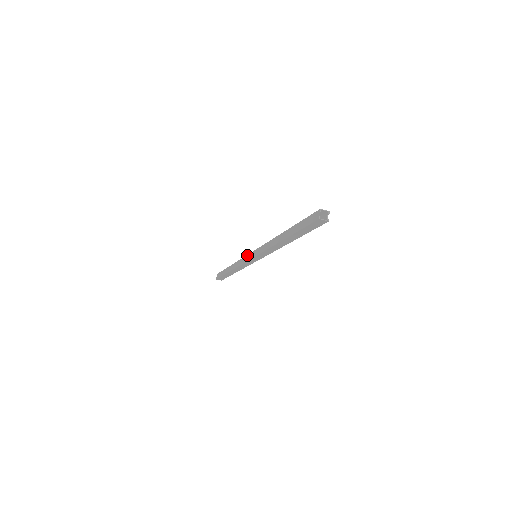
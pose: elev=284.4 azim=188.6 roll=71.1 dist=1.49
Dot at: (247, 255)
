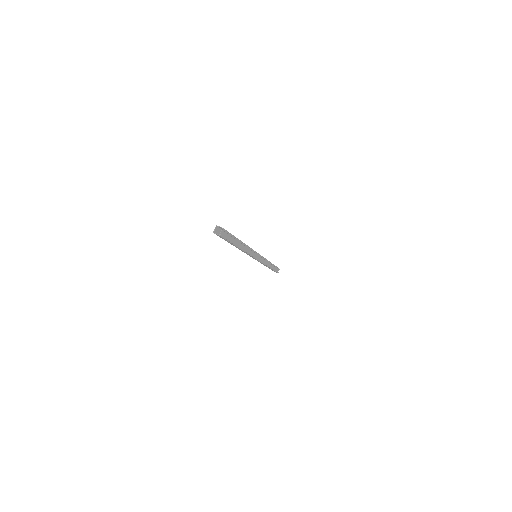
Dot at: occluded
